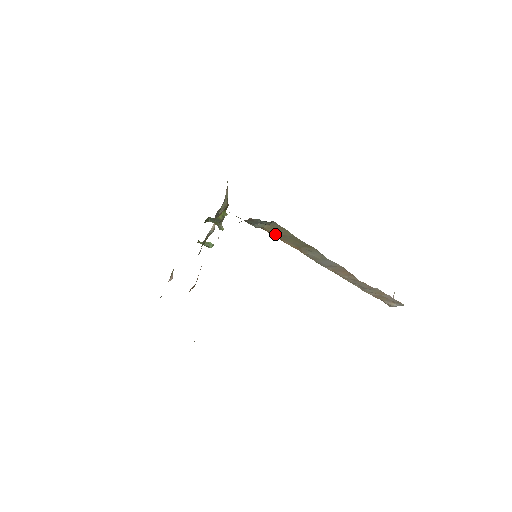
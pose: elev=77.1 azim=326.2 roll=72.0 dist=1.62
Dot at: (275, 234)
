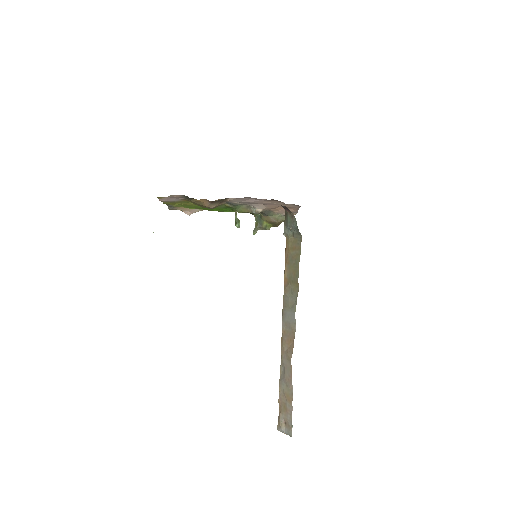
Dot at: (289, 251)
